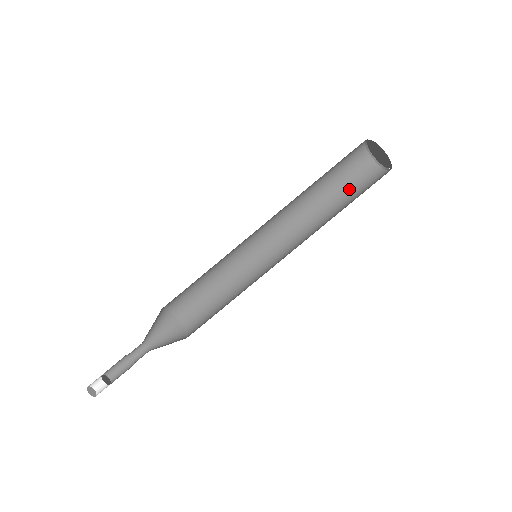
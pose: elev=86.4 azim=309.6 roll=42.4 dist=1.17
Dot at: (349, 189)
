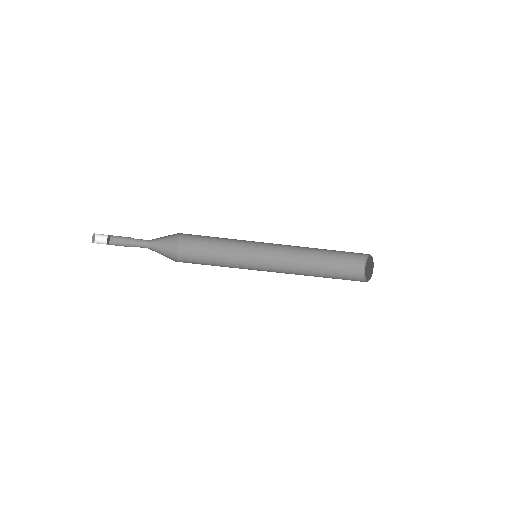
Dot at: (337, 274)
